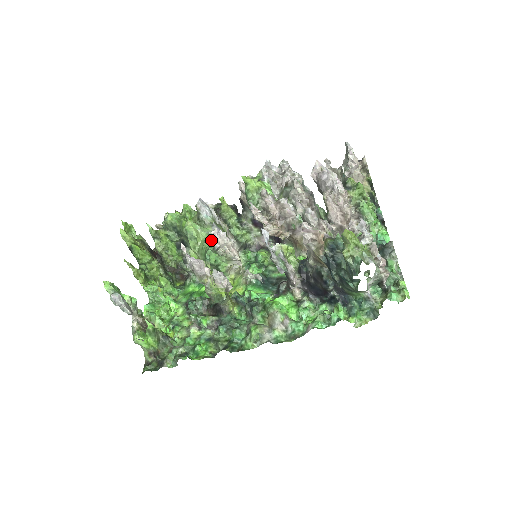
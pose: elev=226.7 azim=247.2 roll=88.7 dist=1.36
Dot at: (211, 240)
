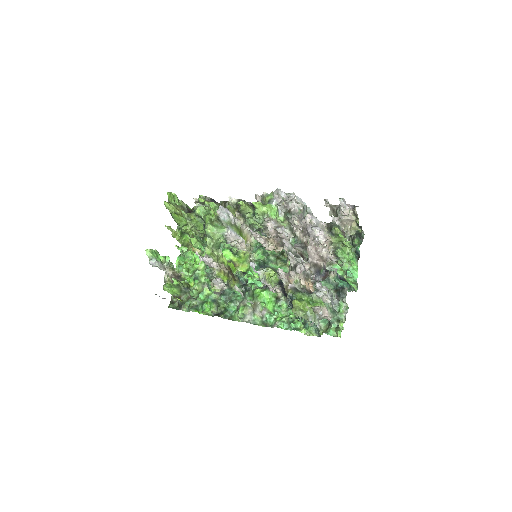
Dot at: (224, 238)
